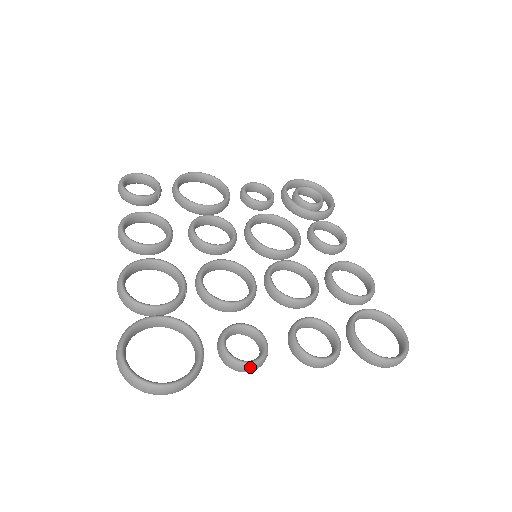
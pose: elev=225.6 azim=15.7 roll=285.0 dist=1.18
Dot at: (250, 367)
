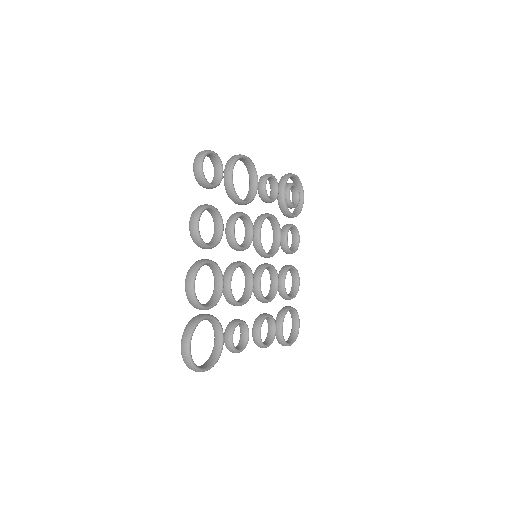
Dot at: occluded
